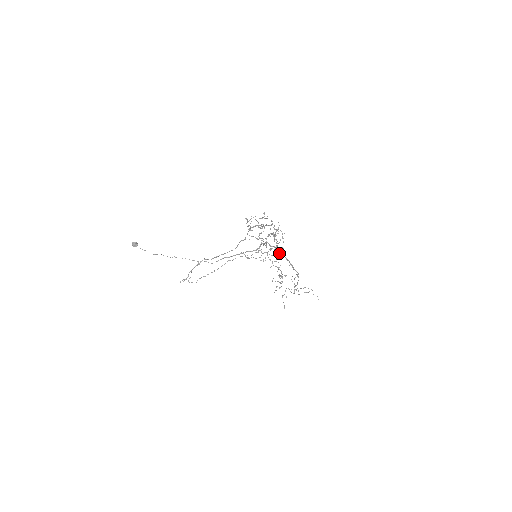
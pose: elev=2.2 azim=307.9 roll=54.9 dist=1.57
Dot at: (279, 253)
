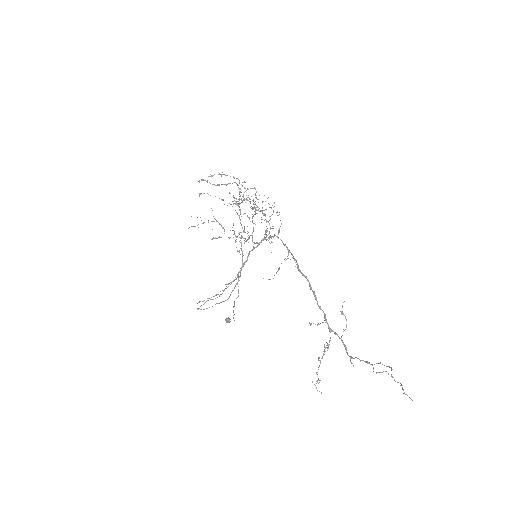
Dot at: (288, 253)
